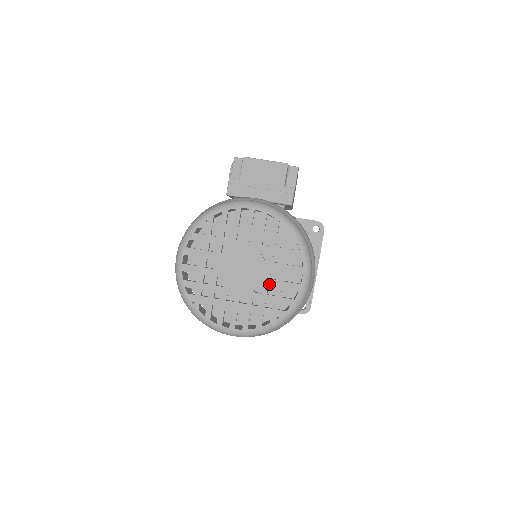
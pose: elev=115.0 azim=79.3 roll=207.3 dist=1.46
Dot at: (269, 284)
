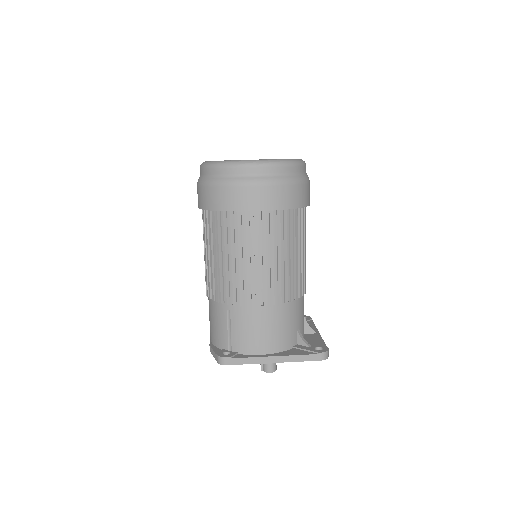
Dot at: occluded
